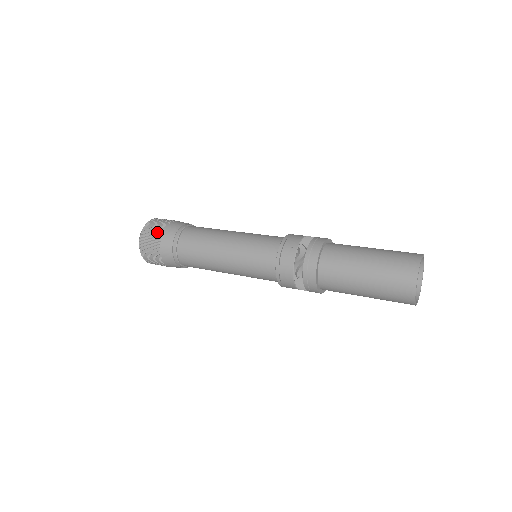
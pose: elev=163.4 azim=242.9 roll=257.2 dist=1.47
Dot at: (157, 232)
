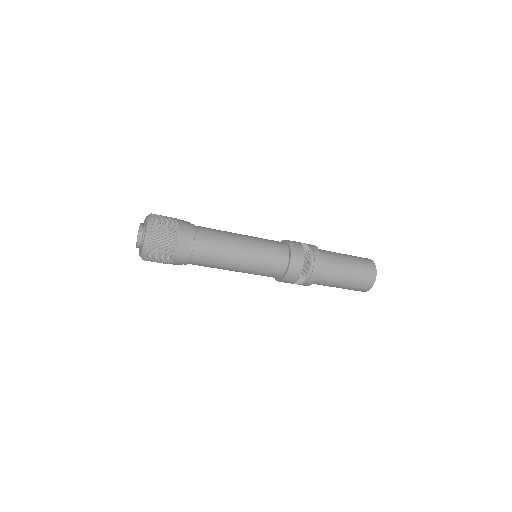
Dot at: (171, 220)
